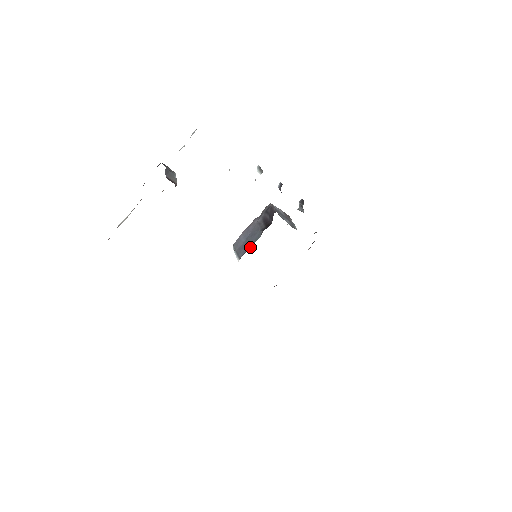
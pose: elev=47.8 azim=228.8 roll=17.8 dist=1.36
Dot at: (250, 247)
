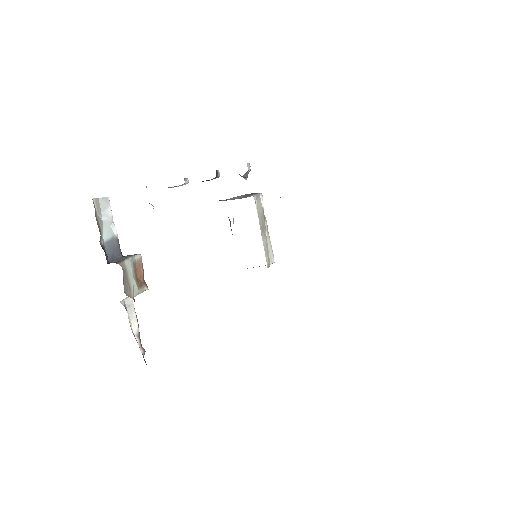
Dot at: occluded
